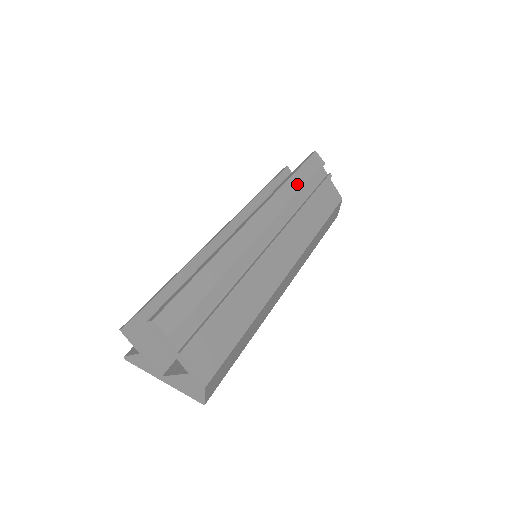
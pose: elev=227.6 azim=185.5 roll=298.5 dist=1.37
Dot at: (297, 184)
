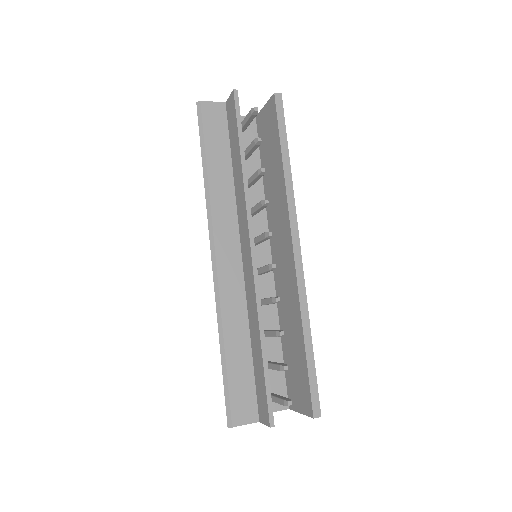
Dot at: occluded
